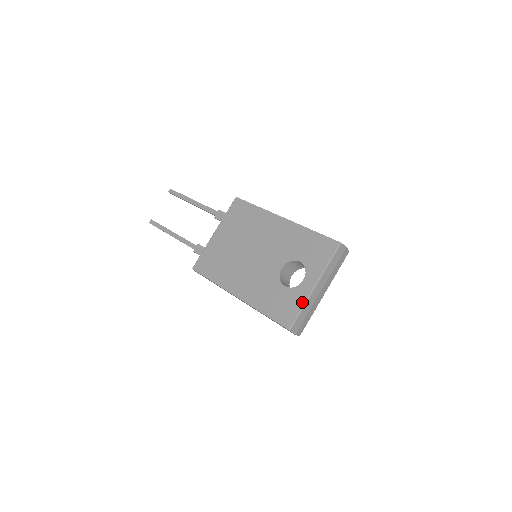
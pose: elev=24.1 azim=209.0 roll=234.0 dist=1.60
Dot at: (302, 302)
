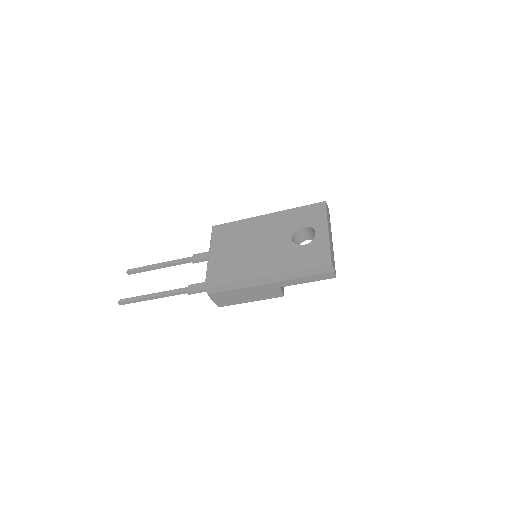
Dot at: (326, 244)
